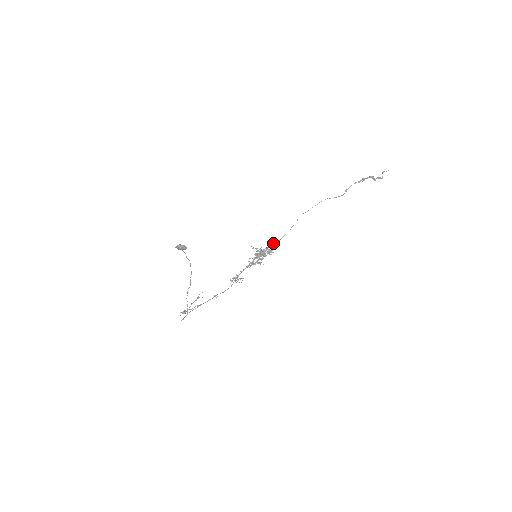
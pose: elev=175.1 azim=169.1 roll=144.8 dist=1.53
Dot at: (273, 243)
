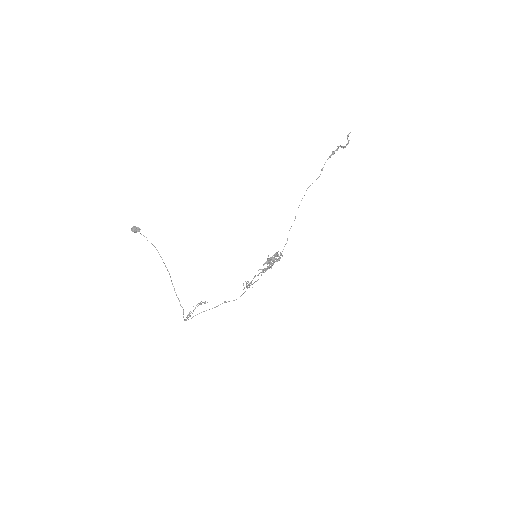
Dot at: (283, 249)
